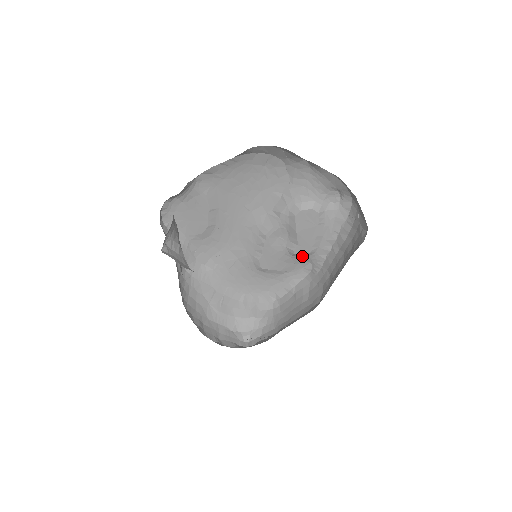
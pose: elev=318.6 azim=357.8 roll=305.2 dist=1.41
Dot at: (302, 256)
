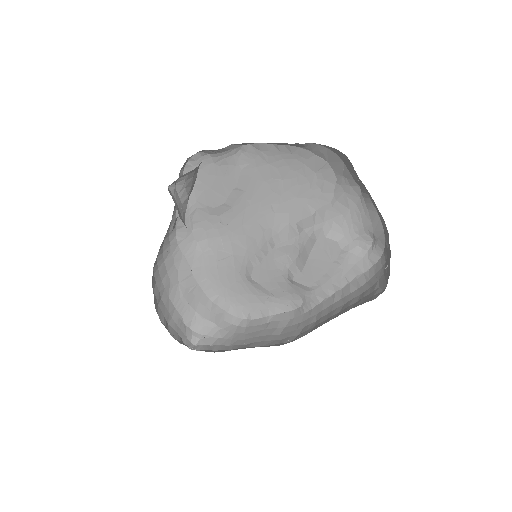
Dot at: (299, 287)
